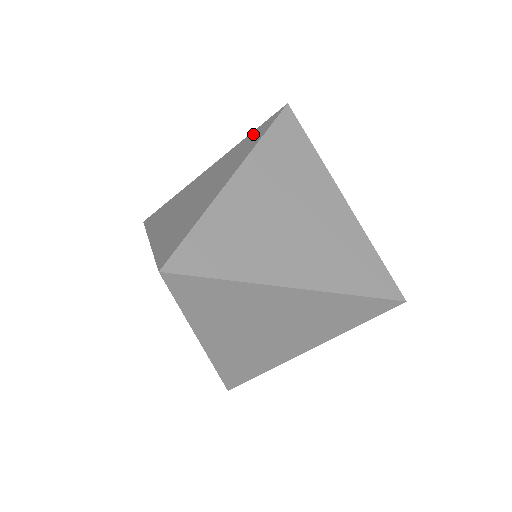
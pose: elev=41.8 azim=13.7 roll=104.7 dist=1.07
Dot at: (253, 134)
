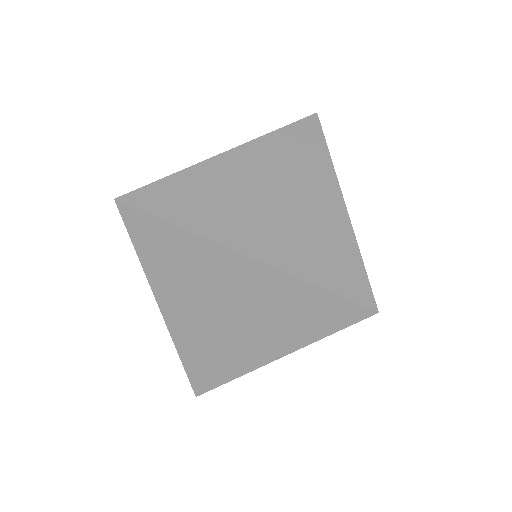
Dot at: occluded
